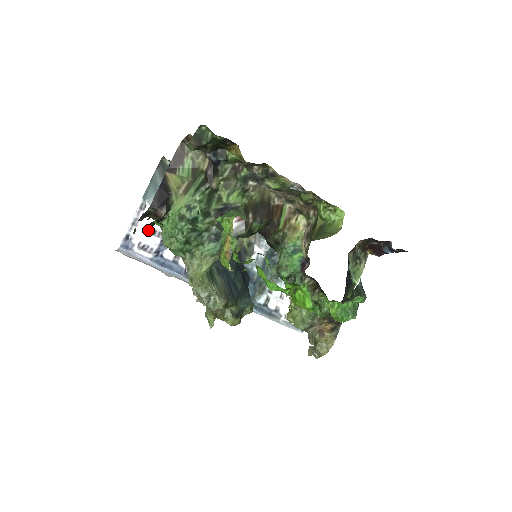
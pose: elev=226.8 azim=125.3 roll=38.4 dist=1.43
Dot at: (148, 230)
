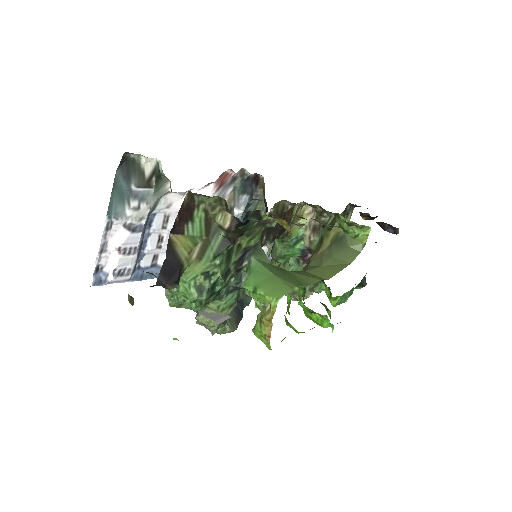
Dot at: (121, 251)
